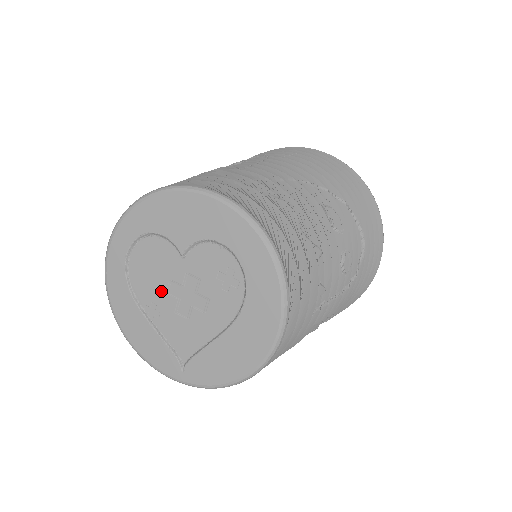
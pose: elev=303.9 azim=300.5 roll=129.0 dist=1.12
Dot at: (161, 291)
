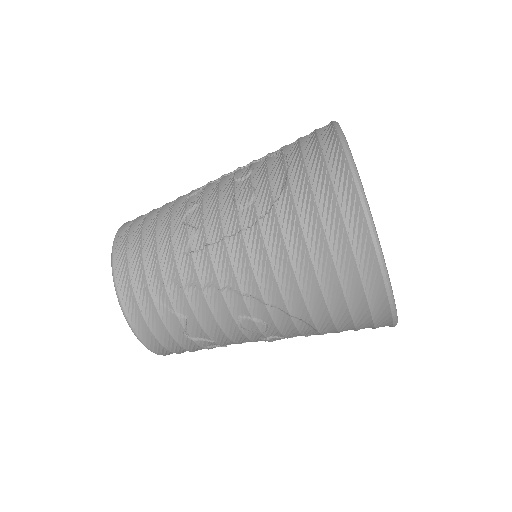
Dot at: occluded
